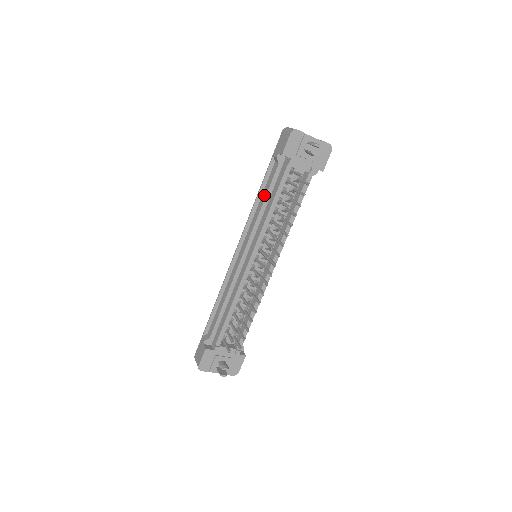
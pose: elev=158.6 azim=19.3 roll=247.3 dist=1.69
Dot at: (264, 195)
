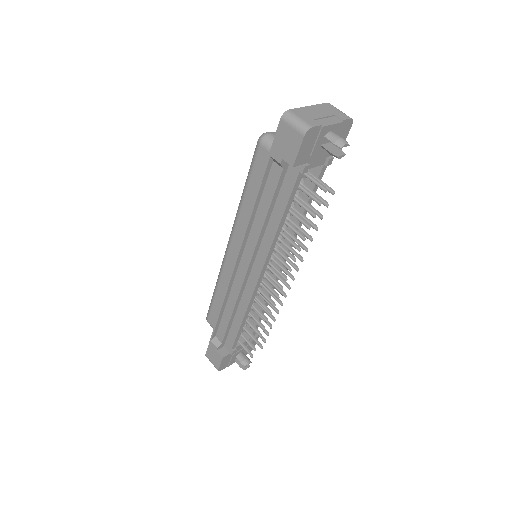
Dot at: (265, 207)
